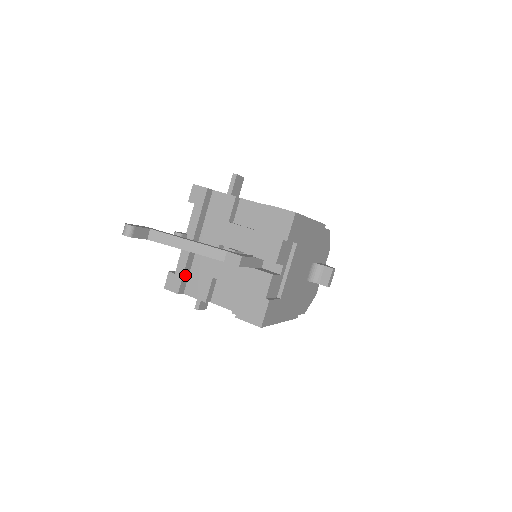
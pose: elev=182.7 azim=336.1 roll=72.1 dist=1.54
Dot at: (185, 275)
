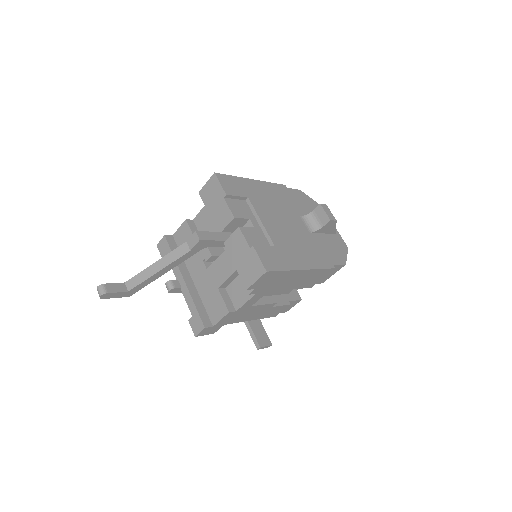
Dot at: (200, 310)
